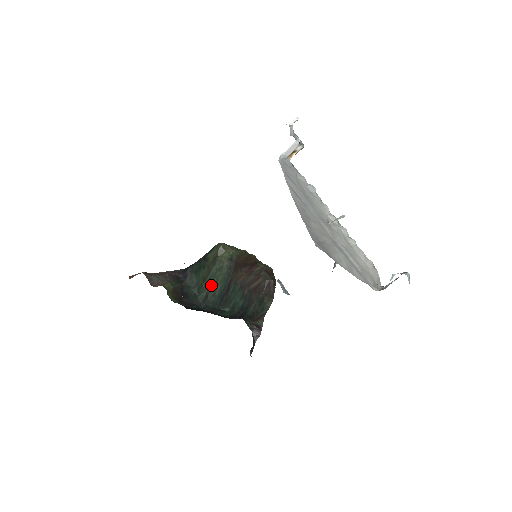
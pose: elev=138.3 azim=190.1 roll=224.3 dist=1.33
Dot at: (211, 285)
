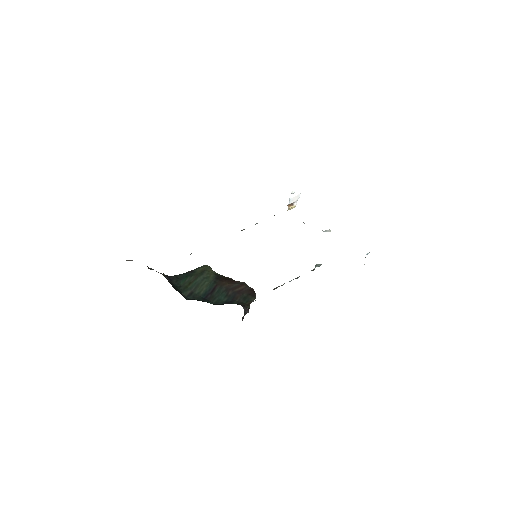
Dot at: (197, 287)
